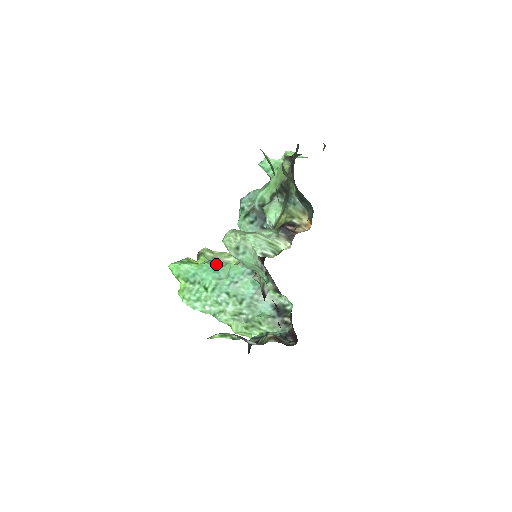
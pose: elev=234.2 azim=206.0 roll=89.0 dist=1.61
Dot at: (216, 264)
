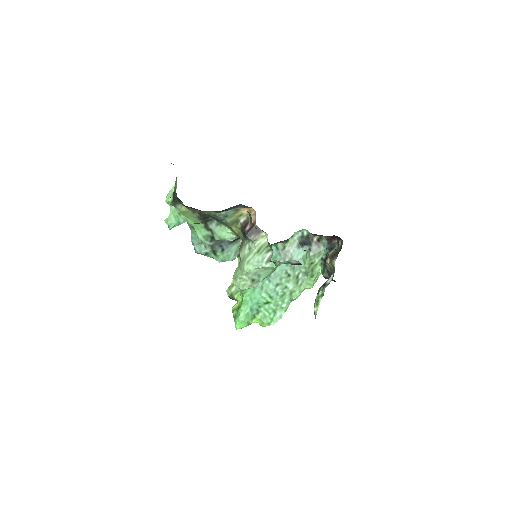
Dot at: occluded
